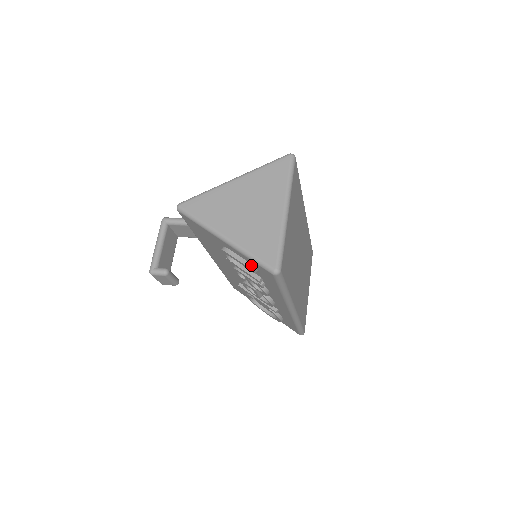
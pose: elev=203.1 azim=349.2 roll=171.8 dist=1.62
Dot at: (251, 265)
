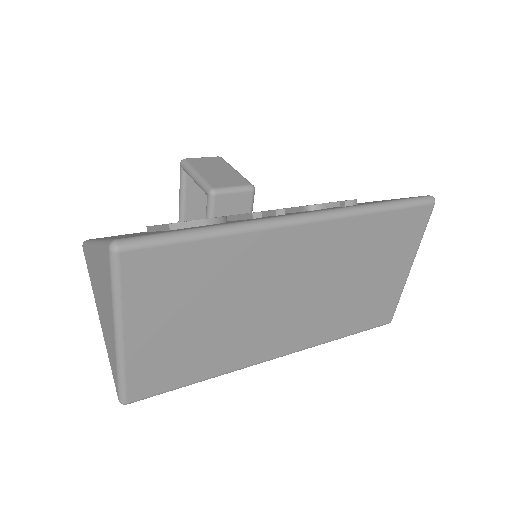
Dot at: occluded
